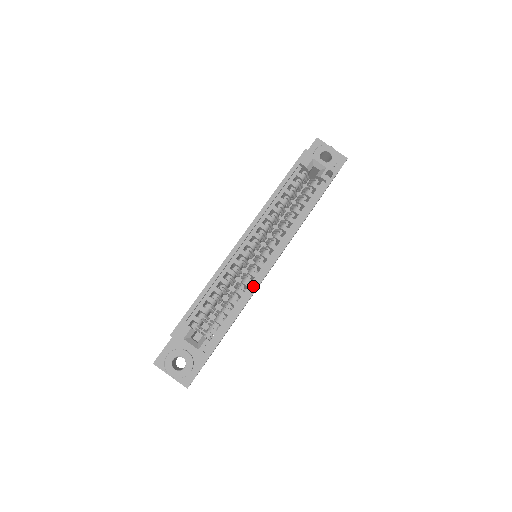
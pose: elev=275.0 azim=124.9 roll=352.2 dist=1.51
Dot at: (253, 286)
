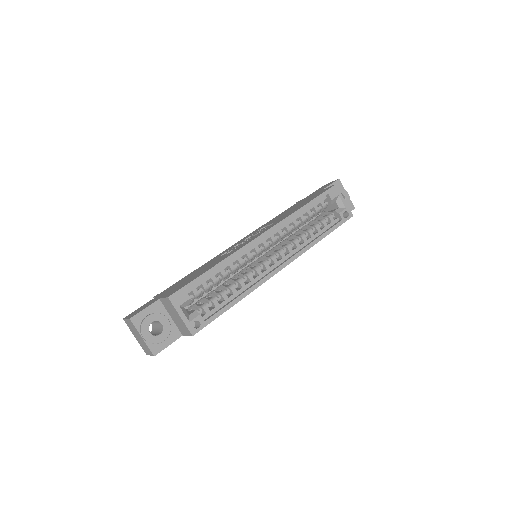
Dot at: (257, 283)
